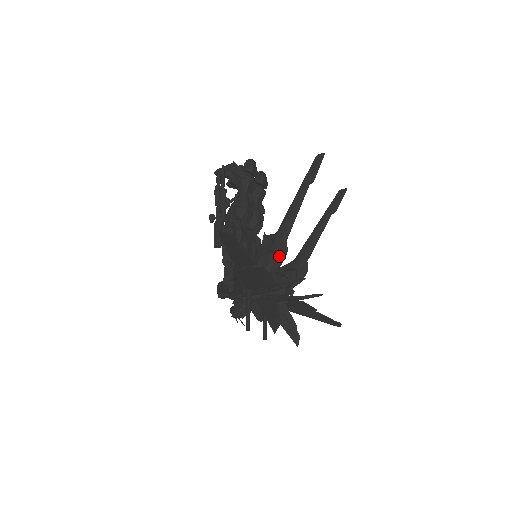
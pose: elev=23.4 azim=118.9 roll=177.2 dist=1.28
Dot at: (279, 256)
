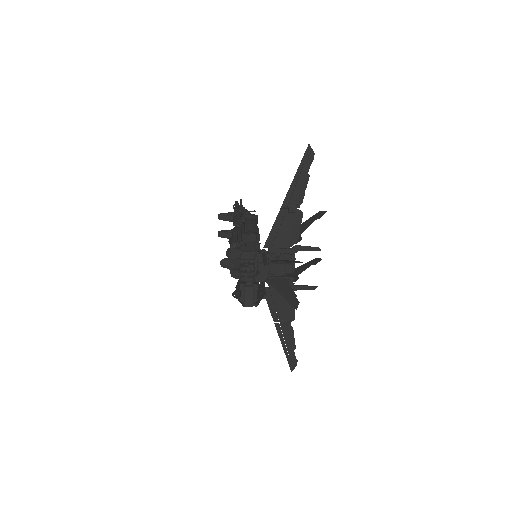
Dot at: occluded
